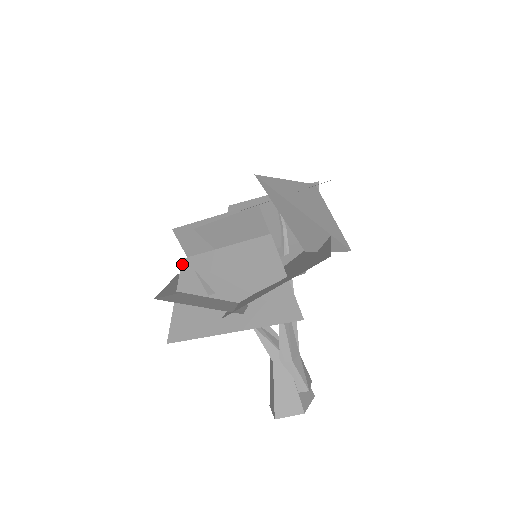
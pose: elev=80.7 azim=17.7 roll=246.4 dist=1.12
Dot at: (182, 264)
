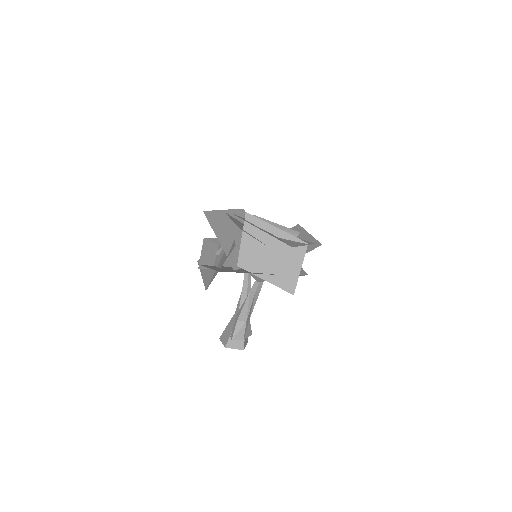
Dot at: occluded
